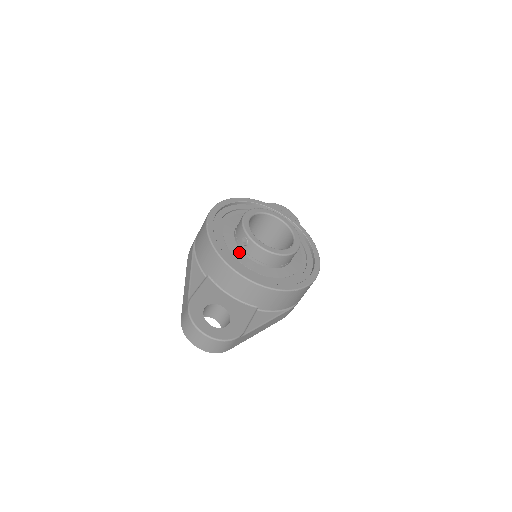
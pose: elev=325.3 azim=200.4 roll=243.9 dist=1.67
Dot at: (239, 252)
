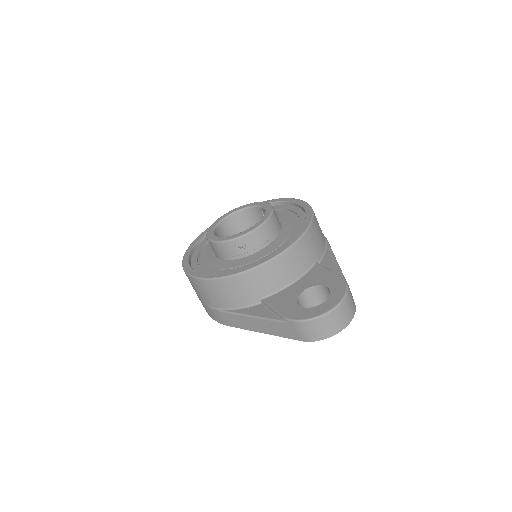
Dot at: (249, 258)
